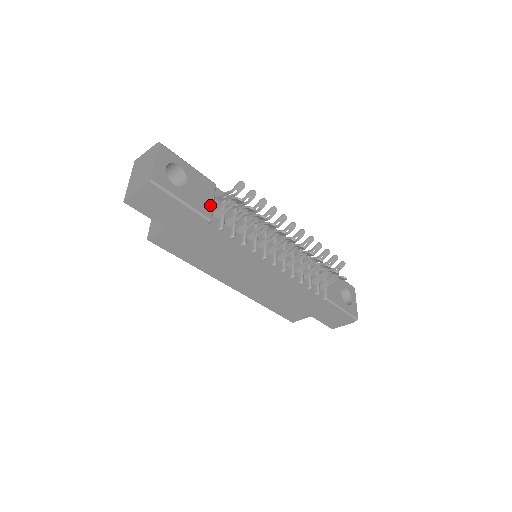
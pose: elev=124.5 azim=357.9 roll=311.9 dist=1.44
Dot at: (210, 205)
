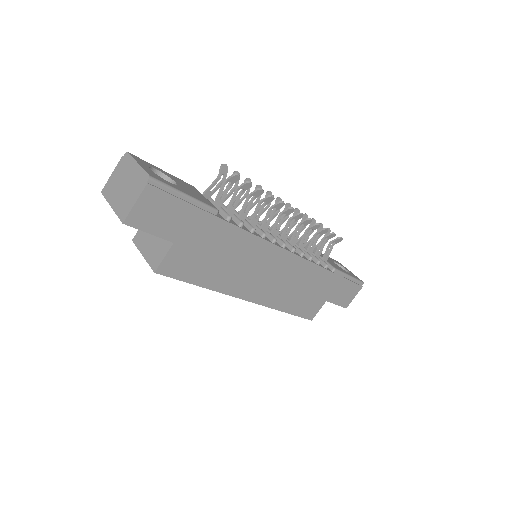
Dot at: (206, 200)
